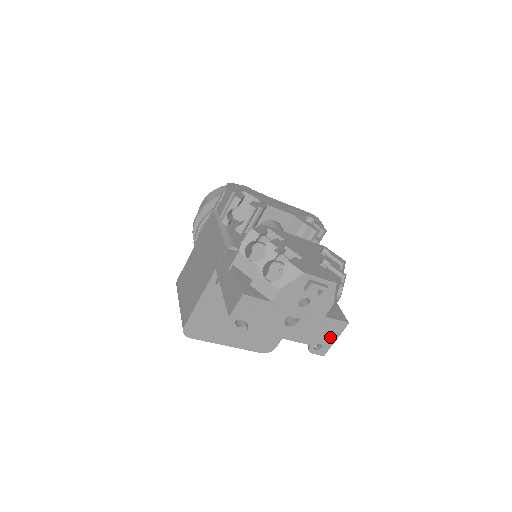
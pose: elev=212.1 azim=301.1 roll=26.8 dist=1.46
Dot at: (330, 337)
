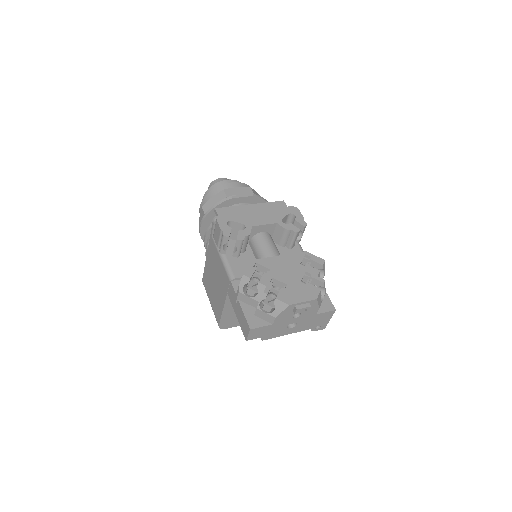
Dot at: (325, 320)
